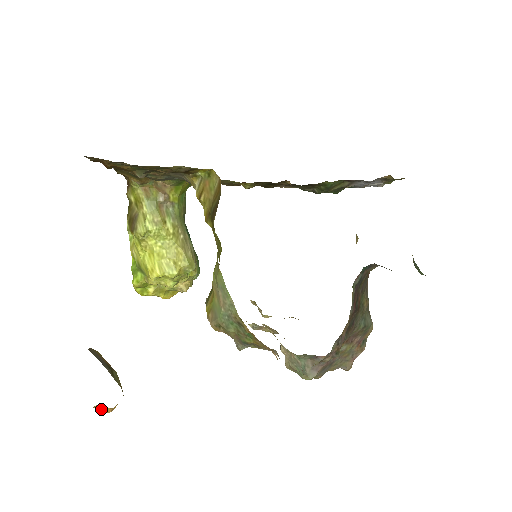
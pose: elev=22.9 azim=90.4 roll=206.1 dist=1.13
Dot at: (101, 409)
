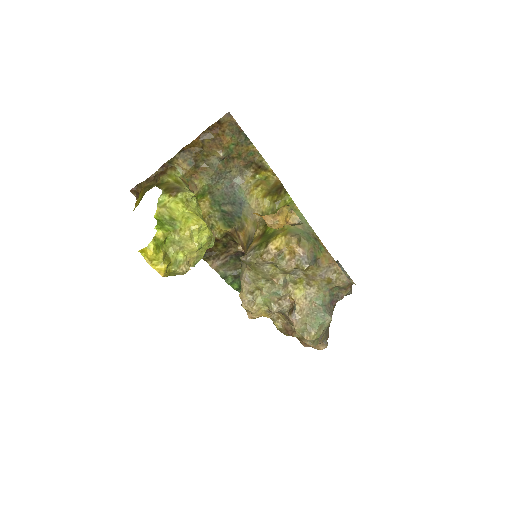
Dot at: (283, 214)
